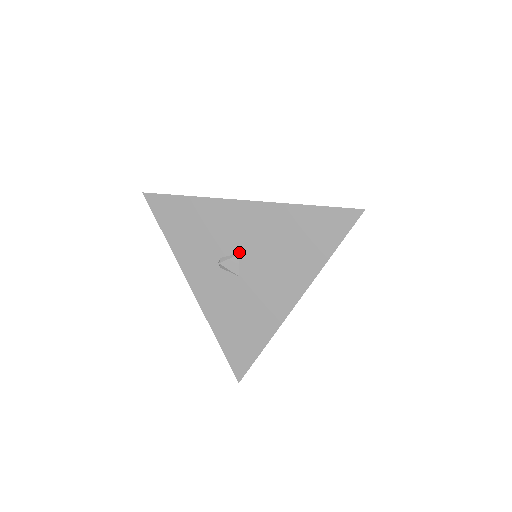
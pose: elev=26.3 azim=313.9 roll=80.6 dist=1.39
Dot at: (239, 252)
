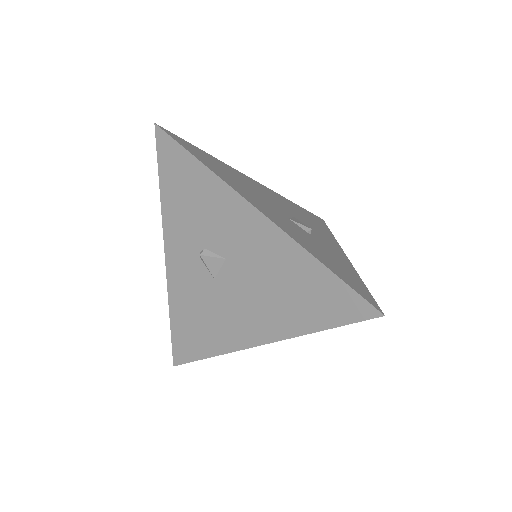
Dot at: (226, 257)
